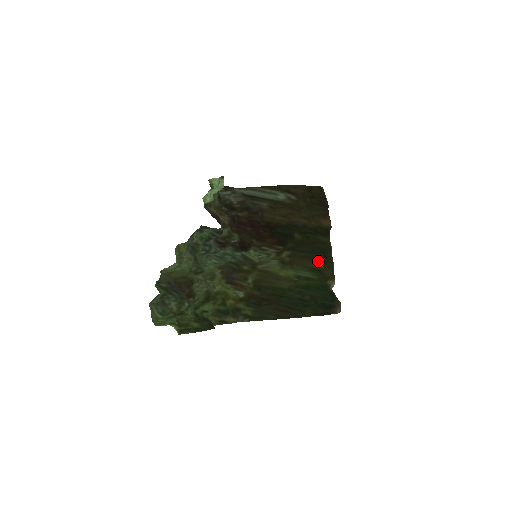
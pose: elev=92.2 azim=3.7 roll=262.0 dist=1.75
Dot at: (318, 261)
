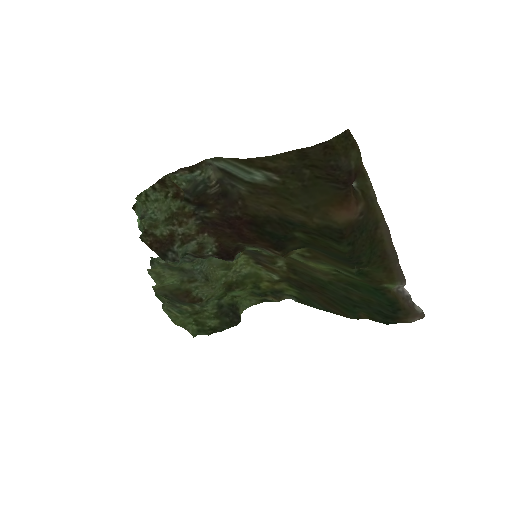
Dot at: (348, 266)
